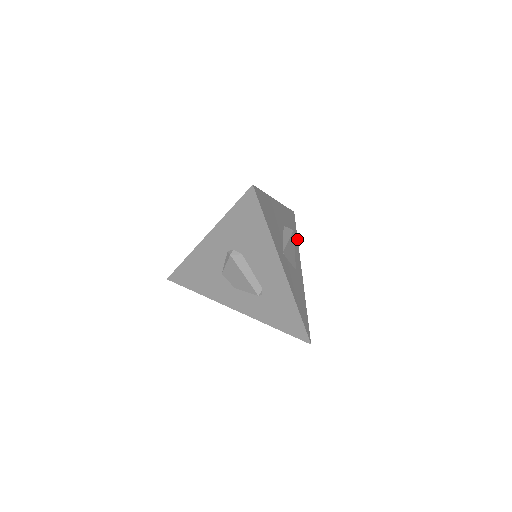
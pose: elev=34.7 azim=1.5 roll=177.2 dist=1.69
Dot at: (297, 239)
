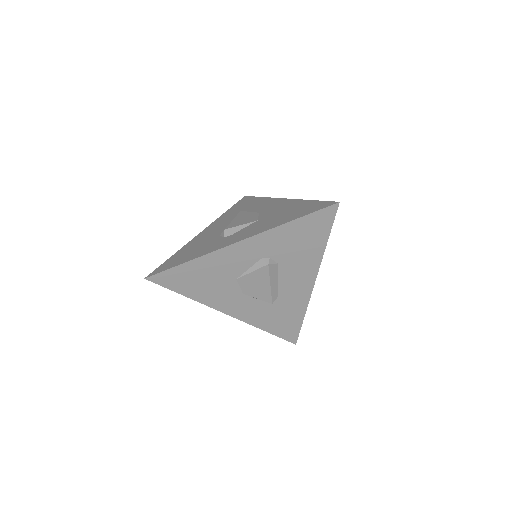
Dot at: occluded
